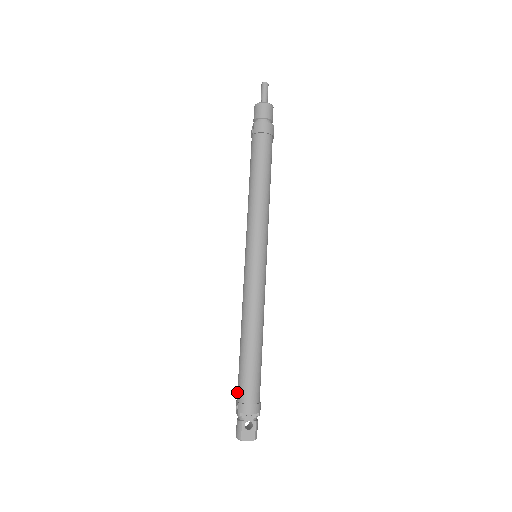
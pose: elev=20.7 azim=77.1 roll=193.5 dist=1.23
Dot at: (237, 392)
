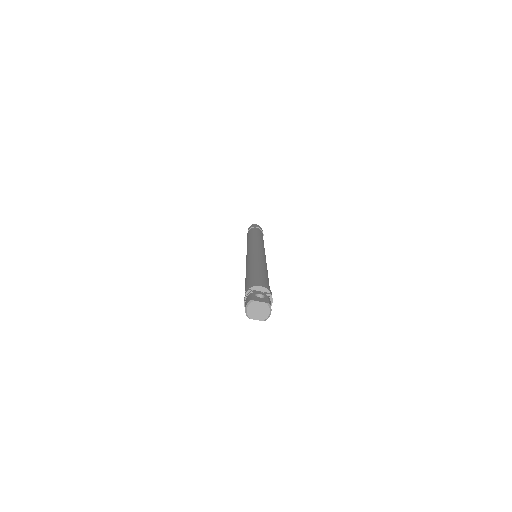
Dot at: occluded
